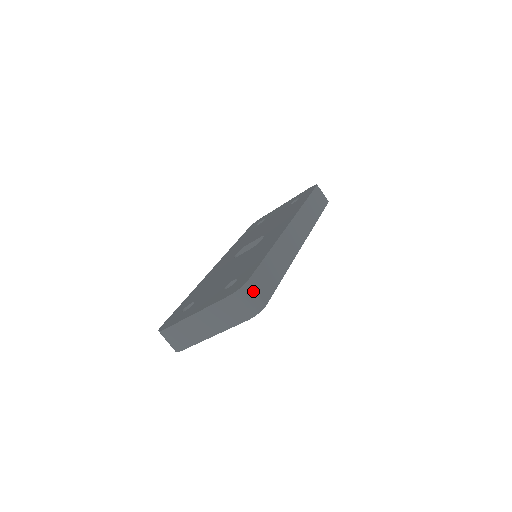
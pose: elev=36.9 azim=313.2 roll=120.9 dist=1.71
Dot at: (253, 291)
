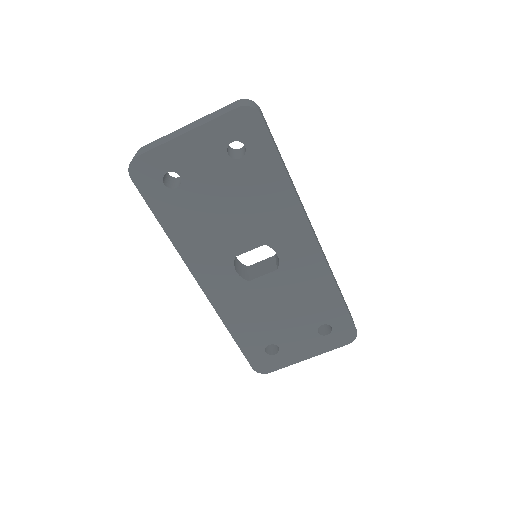
Dot at: (259, 108)
